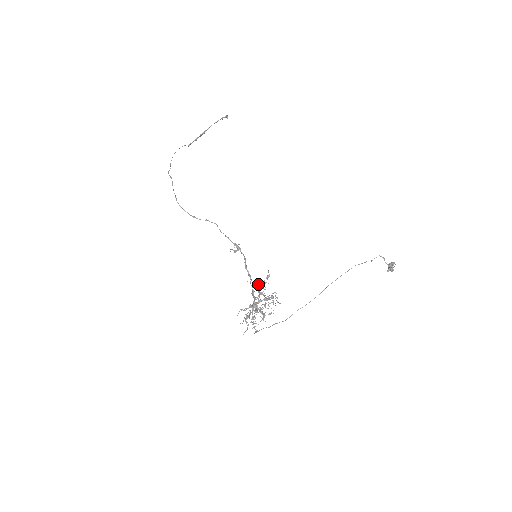
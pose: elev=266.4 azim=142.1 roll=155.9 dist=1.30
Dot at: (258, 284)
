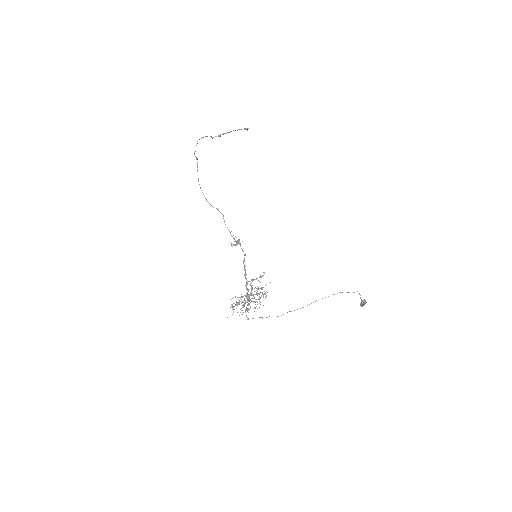
Dot at: (251, 280)
